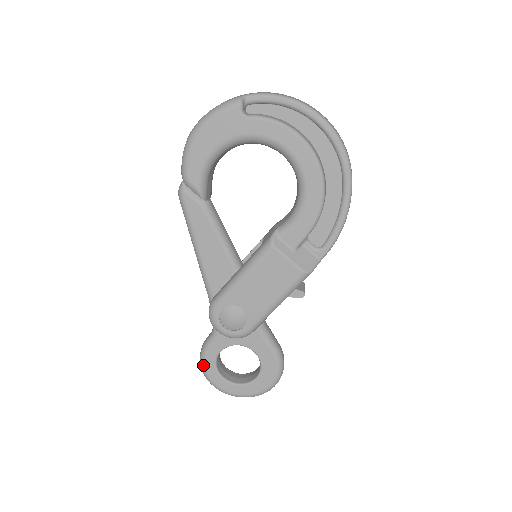
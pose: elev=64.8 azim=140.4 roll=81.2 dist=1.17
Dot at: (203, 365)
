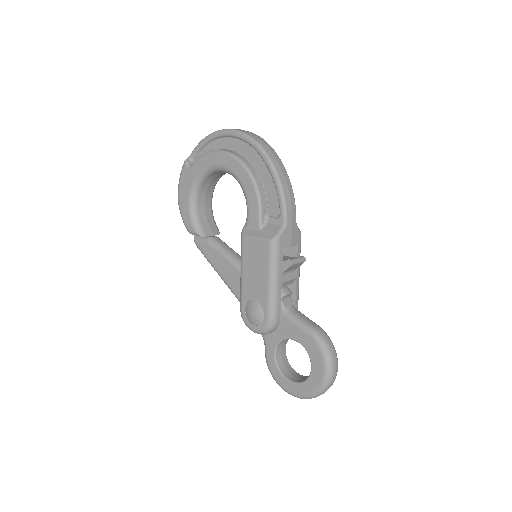
Dot at: (272, 376)
